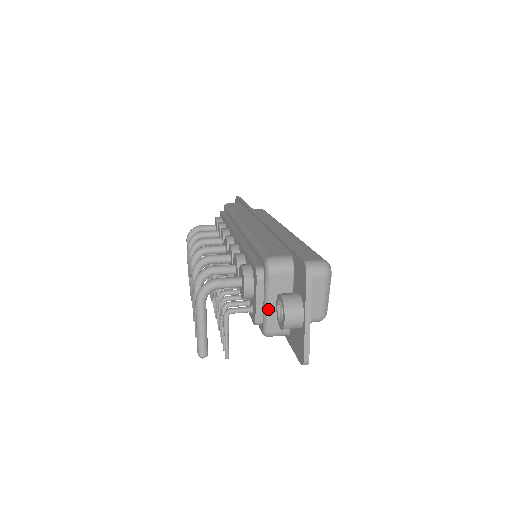
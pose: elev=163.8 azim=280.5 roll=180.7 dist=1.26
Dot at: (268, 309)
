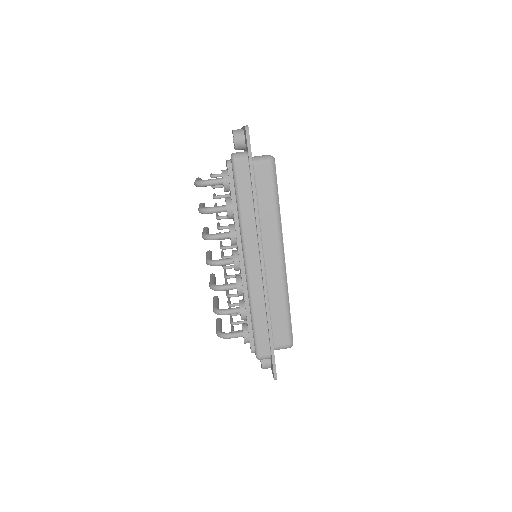
Dot at: occluded
